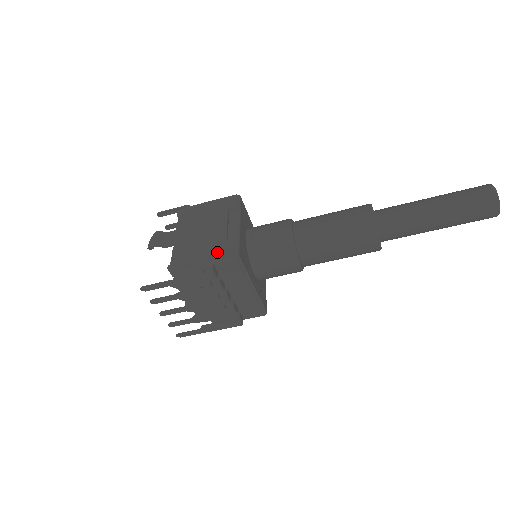
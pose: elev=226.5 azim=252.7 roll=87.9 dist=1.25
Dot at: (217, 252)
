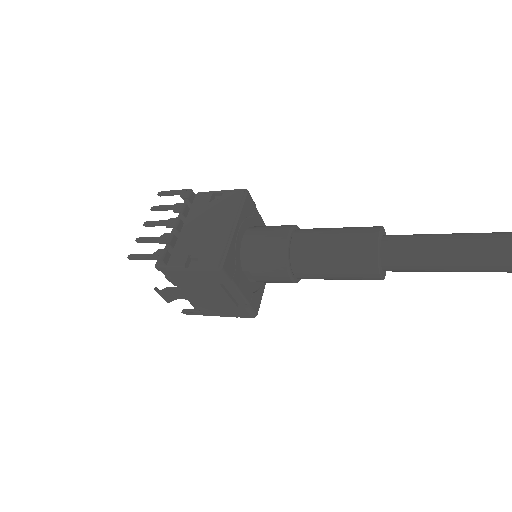
Dot at: (236, 315)
